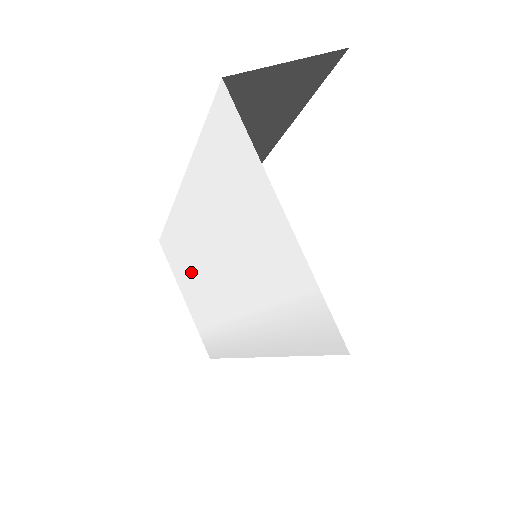
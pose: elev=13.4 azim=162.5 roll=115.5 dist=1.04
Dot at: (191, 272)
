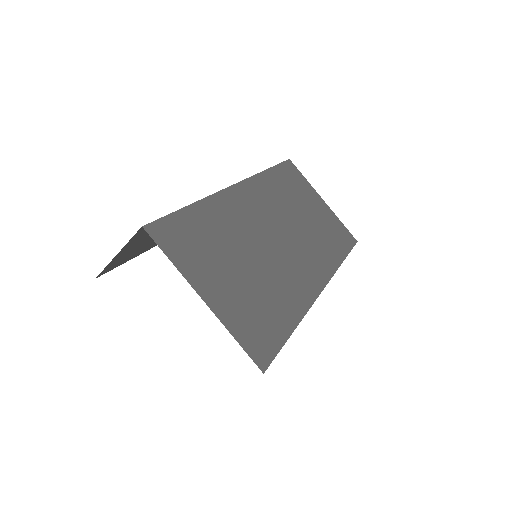
Dot at: occluded
